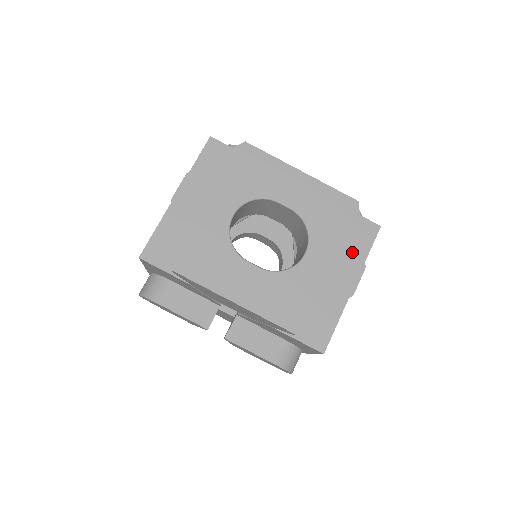
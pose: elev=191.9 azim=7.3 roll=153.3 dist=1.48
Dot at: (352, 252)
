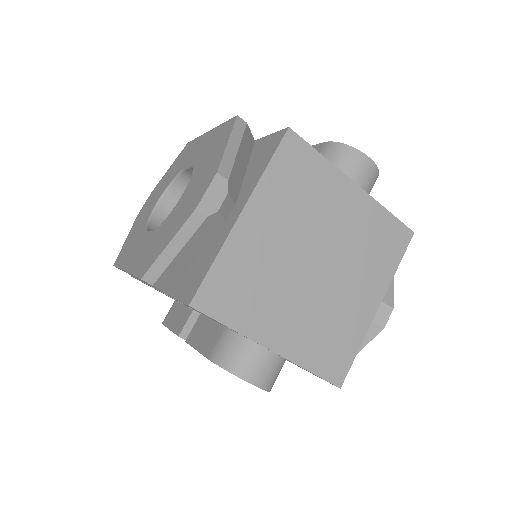
Dot at: (213, 166)
